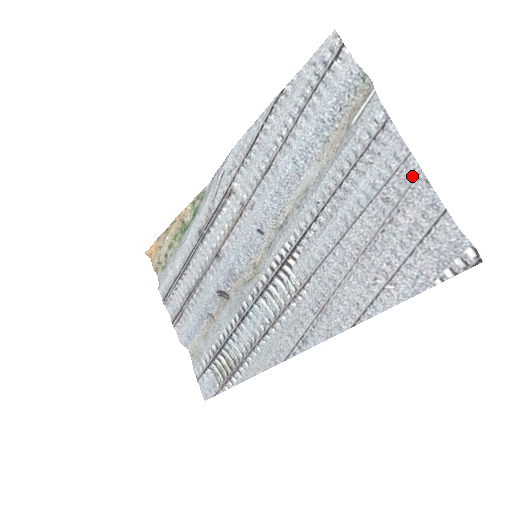
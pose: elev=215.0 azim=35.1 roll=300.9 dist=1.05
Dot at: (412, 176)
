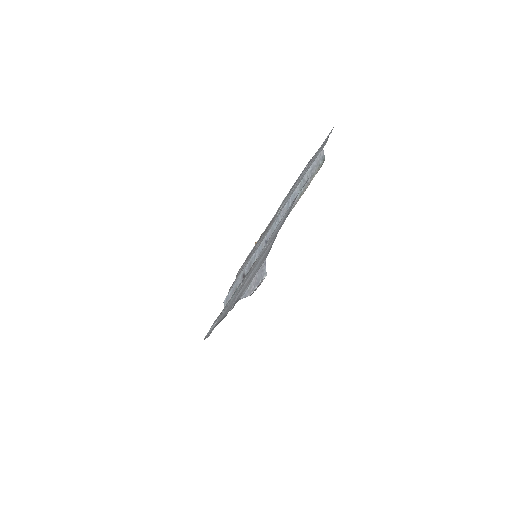
Dot at: occluded
